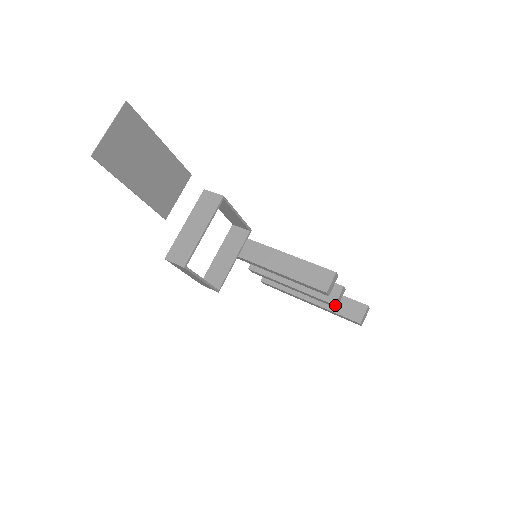
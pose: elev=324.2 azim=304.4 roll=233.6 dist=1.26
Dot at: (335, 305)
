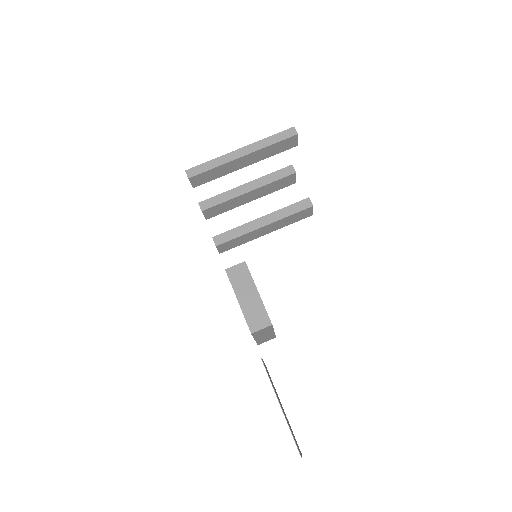
Dot at: (295, 182)
